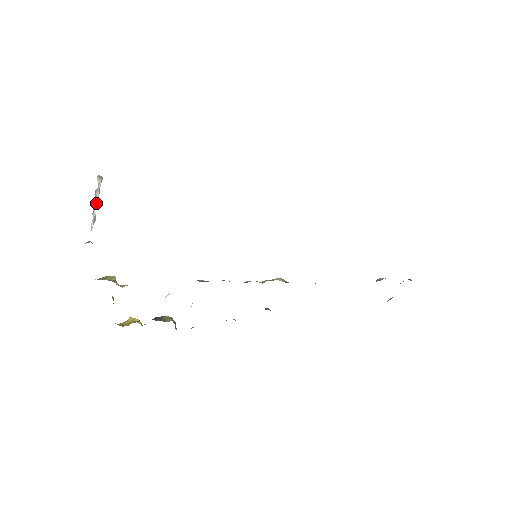
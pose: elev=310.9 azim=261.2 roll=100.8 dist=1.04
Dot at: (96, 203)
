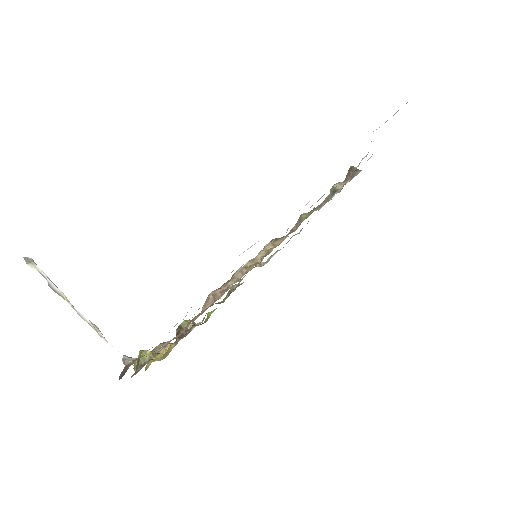
Dot at: (69, 302)
